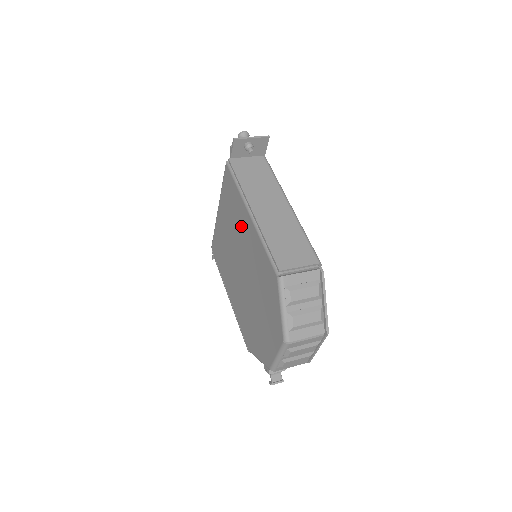
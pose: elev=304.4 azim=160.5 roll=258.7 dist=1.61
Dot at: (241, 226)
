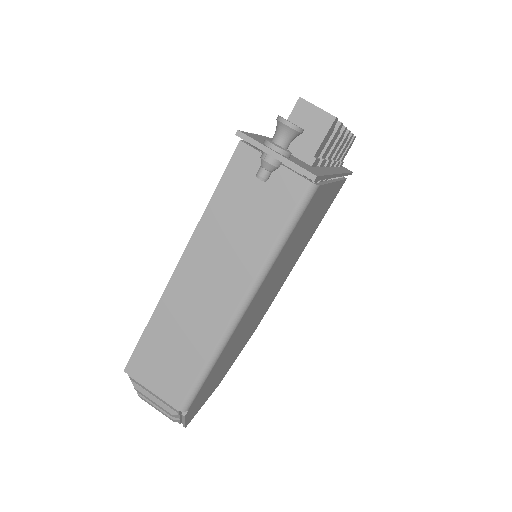
Dot at: occluded
